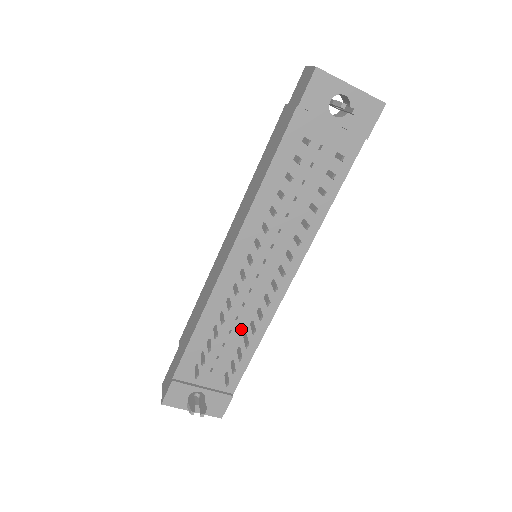
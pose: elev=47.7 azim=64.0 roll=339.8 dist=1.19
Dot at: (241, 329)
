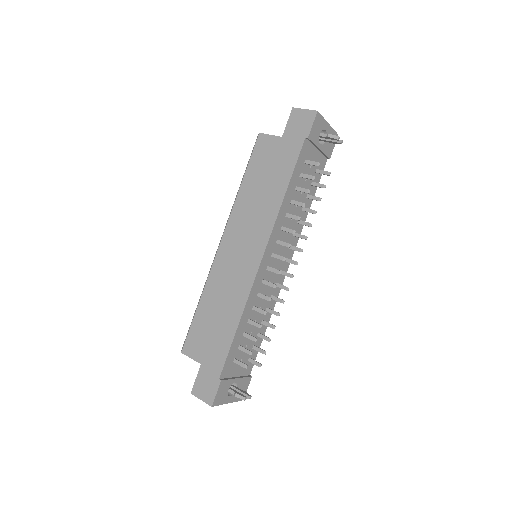
Dot at: (261, 317)
